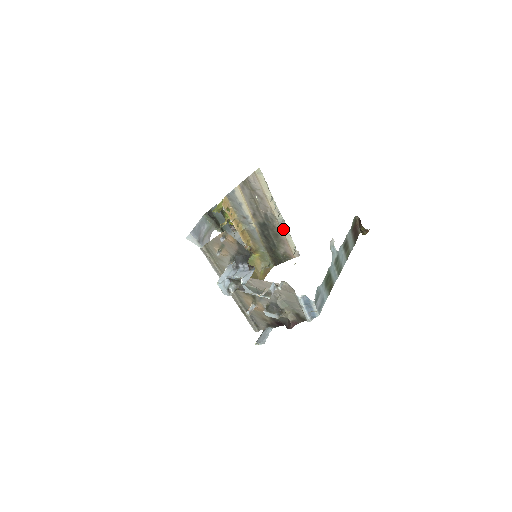
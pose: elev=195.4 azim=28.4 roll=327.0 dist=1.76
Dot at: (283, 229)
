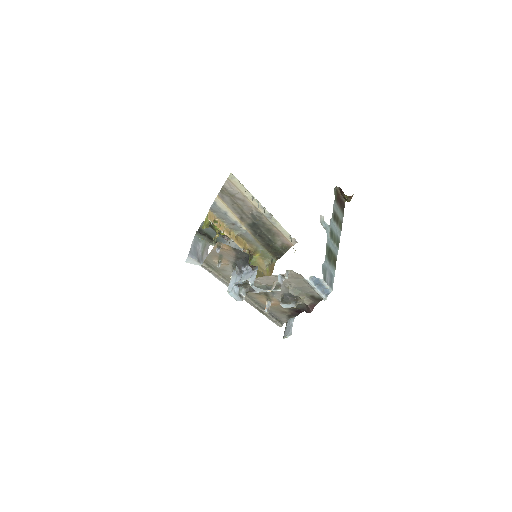
Dot at: (273, 222)
